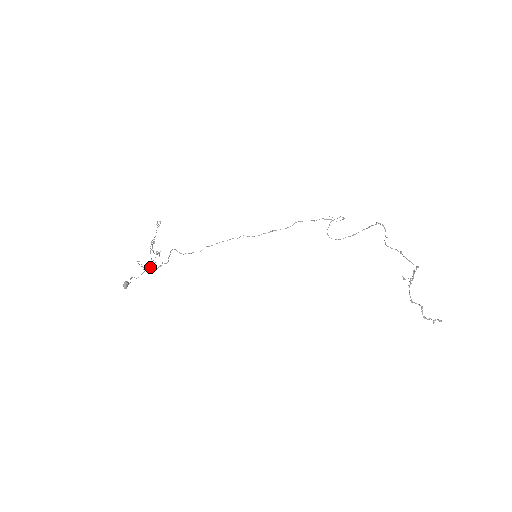
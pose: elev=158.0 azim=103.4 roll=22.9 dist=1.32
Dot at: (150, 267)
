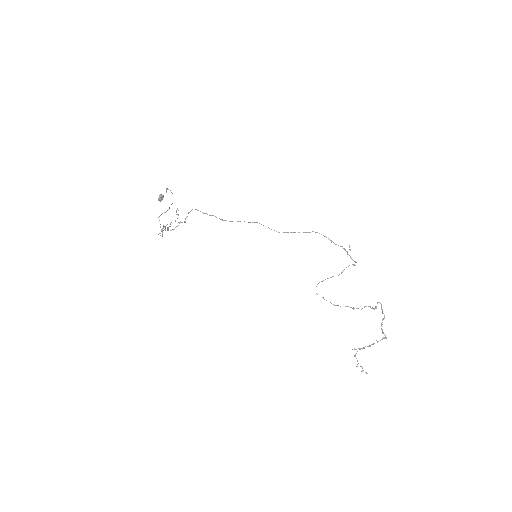
Dot at: (167, 230)
